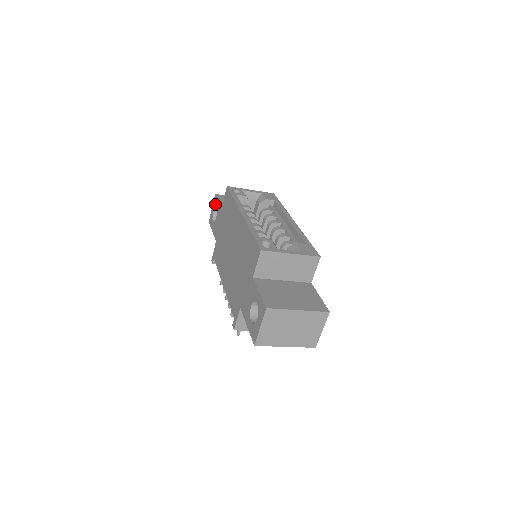
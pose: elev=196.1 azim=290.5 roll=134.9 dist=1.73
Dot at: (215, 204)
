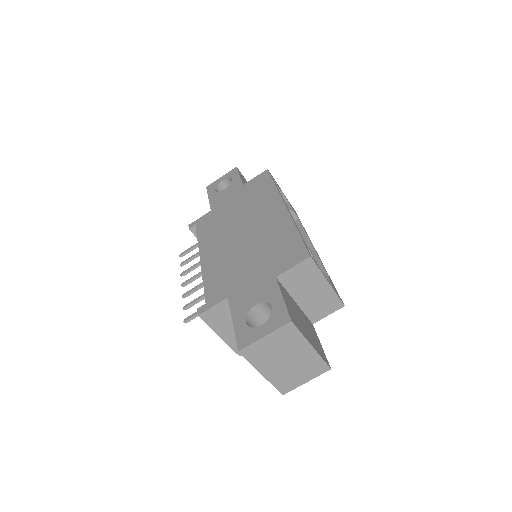
Dot at: (231, 175)
